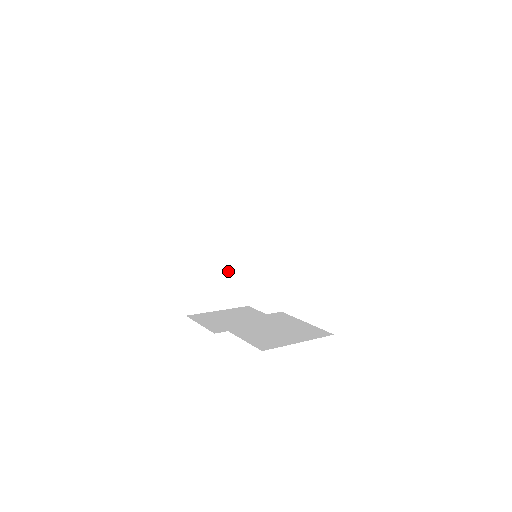
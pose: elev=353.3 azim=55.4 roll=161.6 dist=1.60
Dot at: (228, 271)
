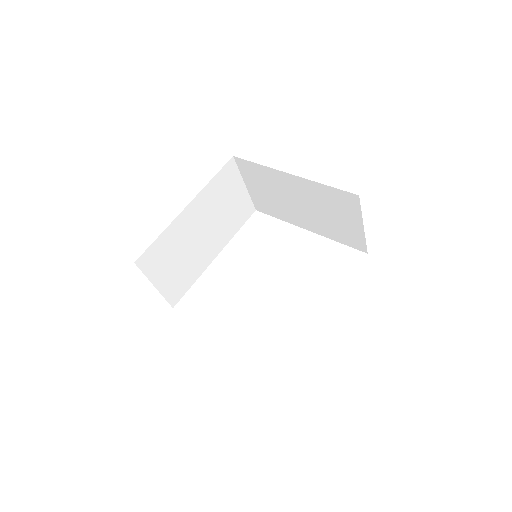
Dot at: (189, 259)
